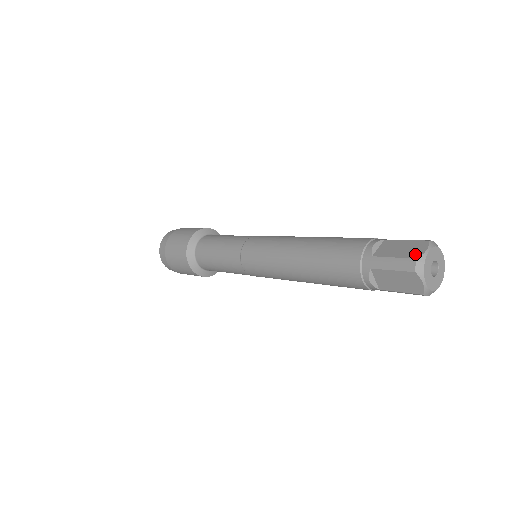
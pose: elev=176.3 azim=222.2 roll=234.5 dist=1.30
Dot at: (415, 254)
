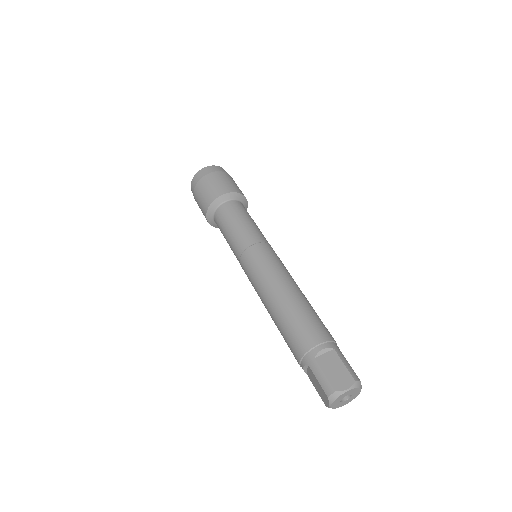
Dot at: (338, 386)
